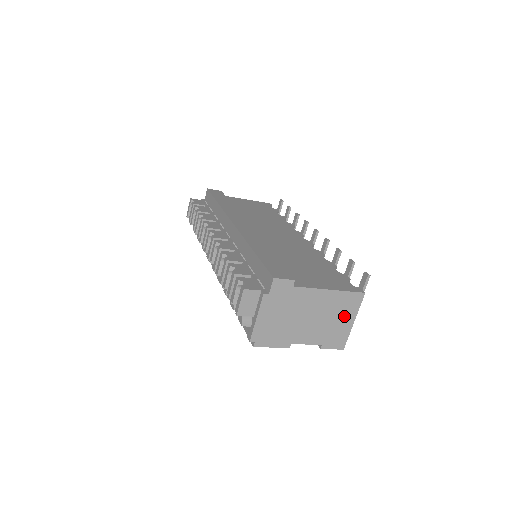
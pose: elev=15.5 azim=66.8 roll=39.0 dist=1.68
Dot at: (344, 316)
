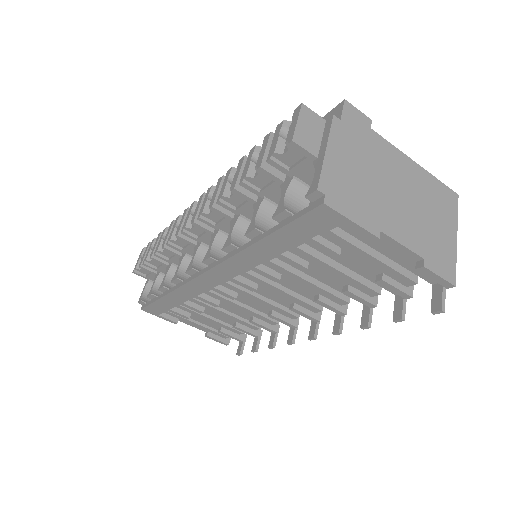
Dot at: (442, 220)
